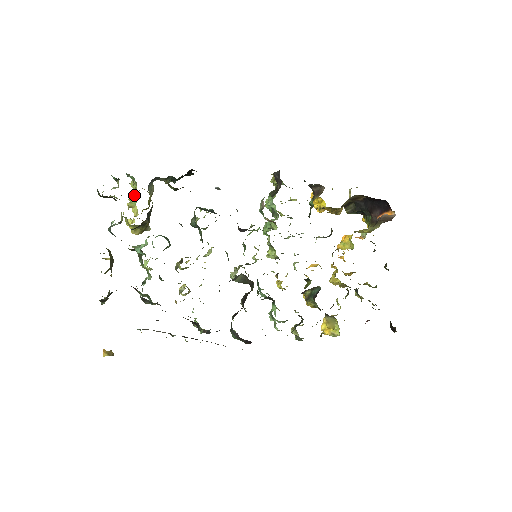
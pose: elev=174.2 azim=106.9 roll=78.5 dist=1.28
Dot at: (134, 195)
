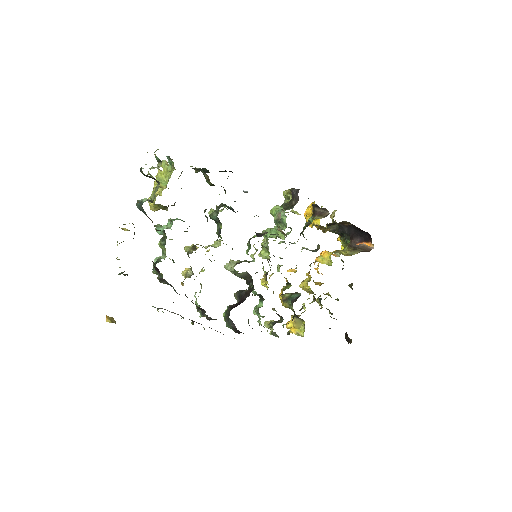
Dot at: (169, 178)
